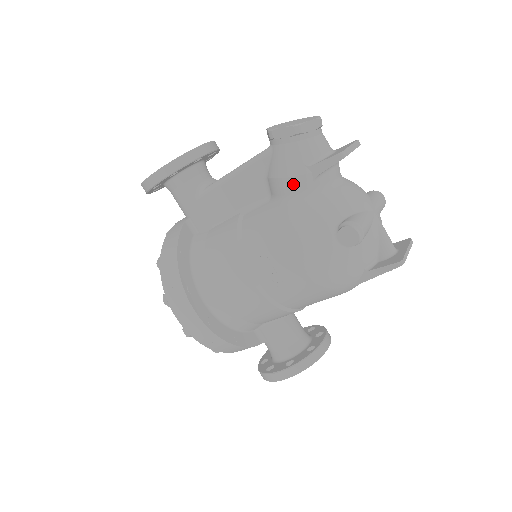
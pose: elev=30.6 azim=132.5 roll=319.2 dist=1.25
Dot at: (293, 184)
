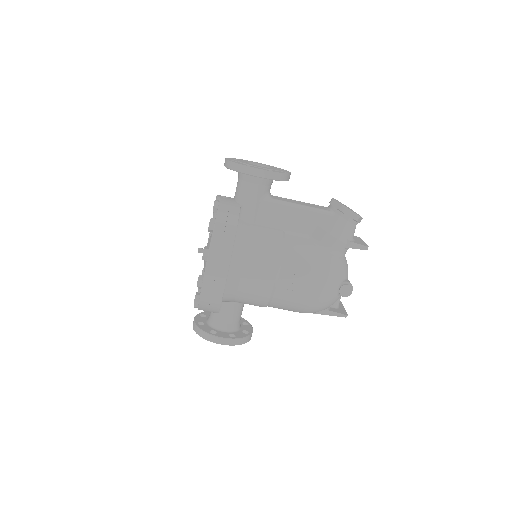
Dot at: (335, 243)
